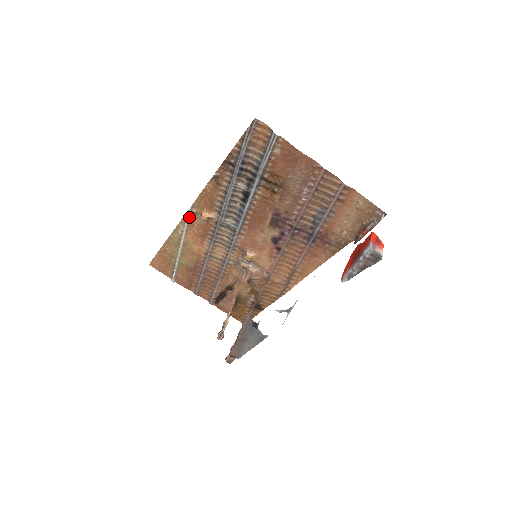
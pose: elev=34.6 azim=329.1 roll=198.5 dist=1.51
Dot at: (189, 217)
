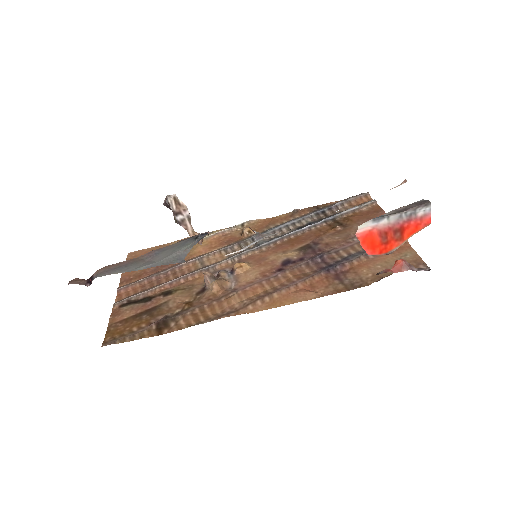
Dot at: (234, 227)
